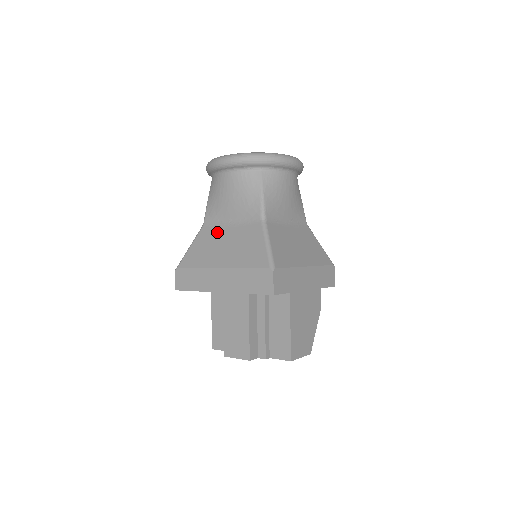
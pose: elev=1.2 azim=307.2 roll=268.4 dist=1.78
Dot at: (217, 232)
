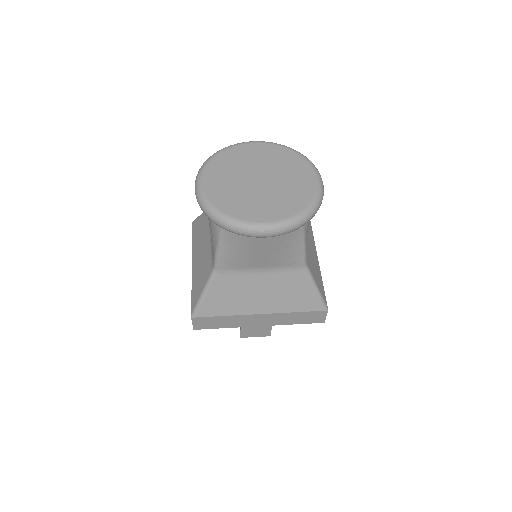
Dot at: (243, 280)
